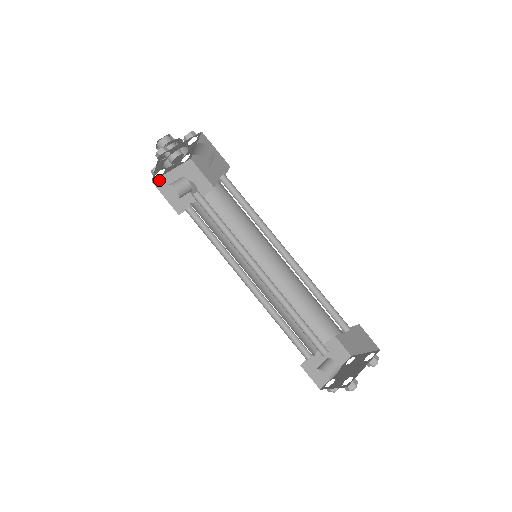
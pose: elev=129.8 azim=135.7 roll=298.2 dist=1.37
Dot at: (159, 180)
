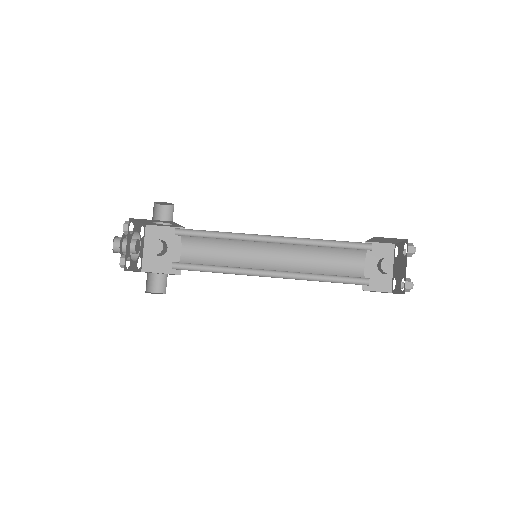
Dot at: occluded
